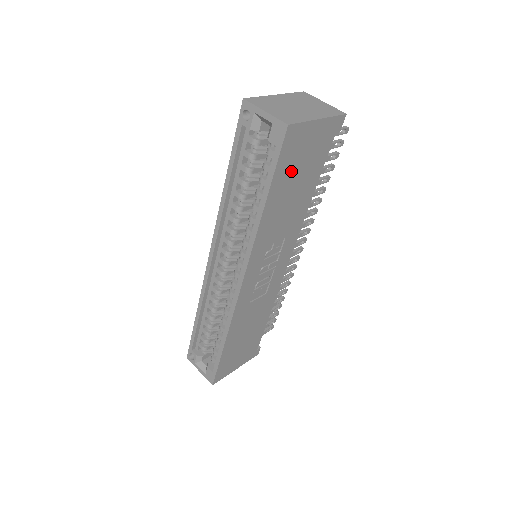
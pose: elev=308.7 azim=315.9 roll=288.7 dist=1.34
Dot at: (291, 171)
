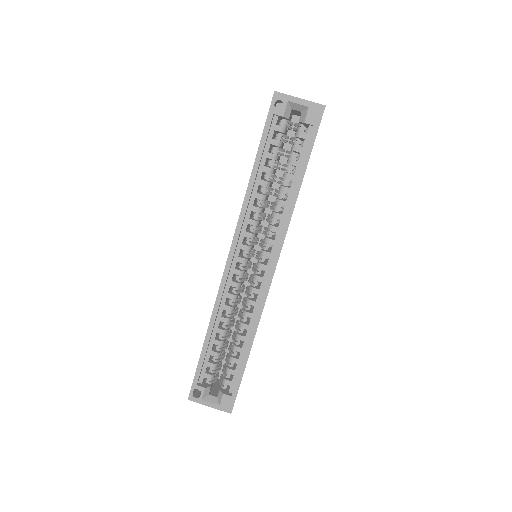
Dot at: occluded
